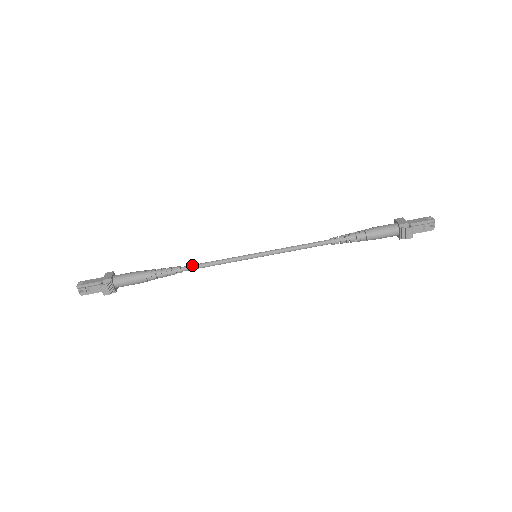
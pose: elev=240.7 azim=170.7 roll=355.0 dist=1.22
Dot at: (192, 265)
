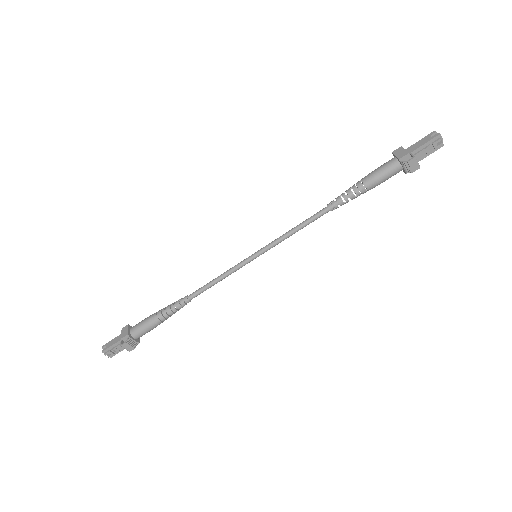
Dot at: (197, 290)
